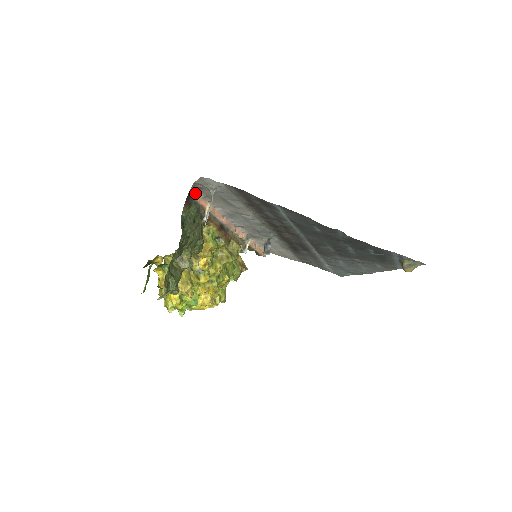
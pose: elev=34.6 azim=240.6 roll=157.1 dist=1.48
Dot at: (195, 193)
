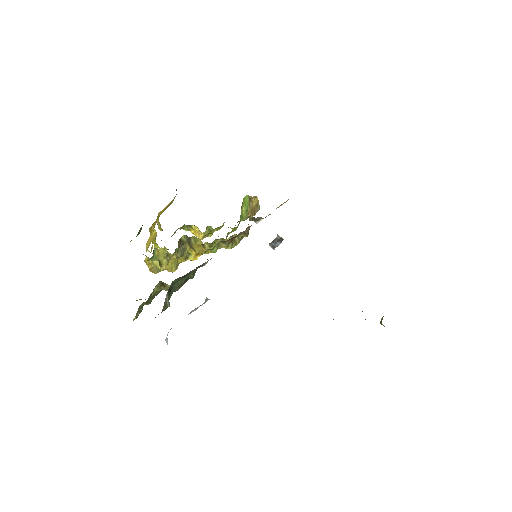
Dot at: occluded
